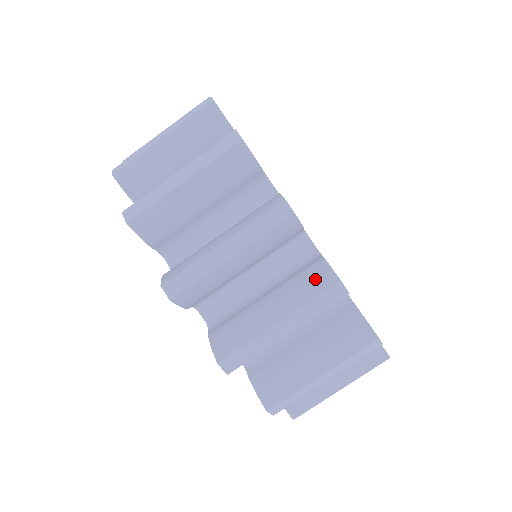
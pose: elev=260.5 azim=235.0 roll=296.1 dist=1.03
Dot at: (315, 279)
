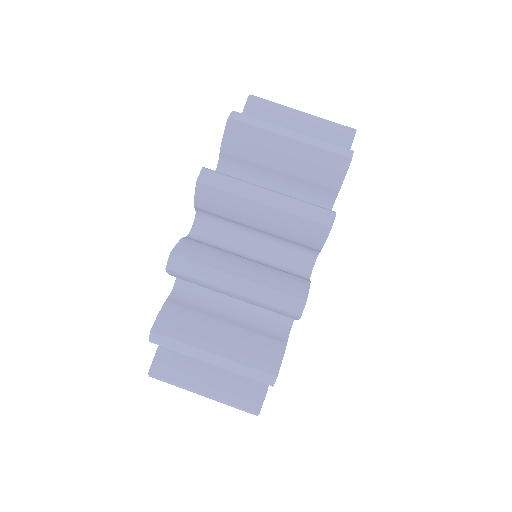
Dot at: occluded
